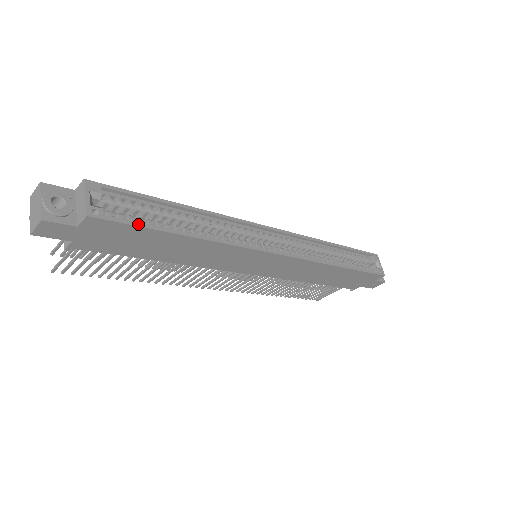
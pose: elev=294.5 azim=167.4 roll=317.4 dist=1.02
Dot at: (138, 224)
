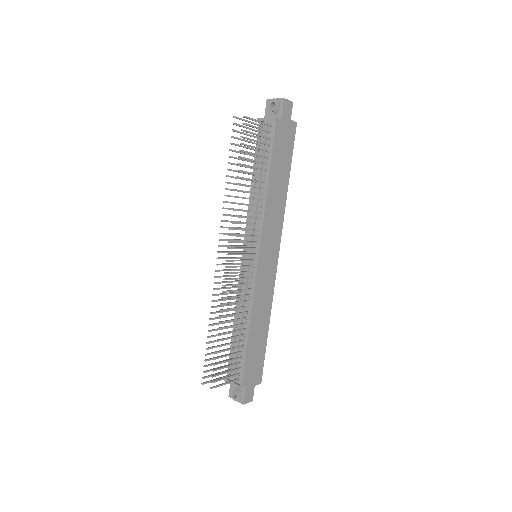
Dot at: (292, 150)
